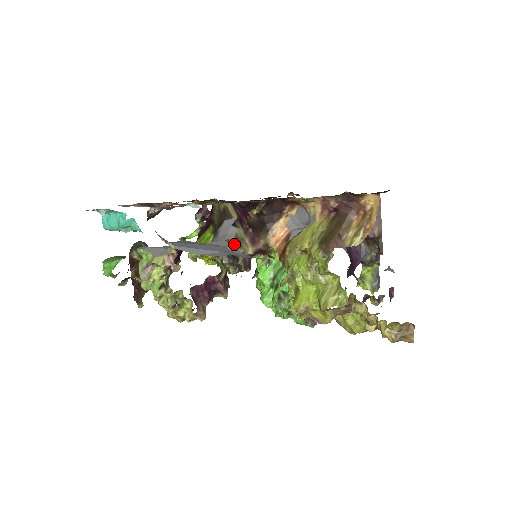
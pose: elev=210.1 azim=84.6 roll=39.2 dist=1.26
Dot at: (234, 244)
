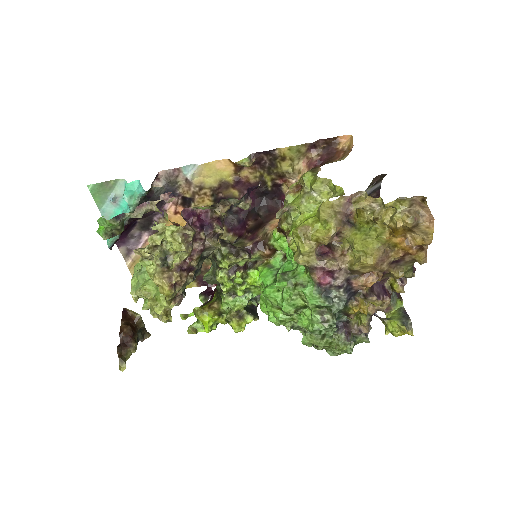
Dot at: occluded
